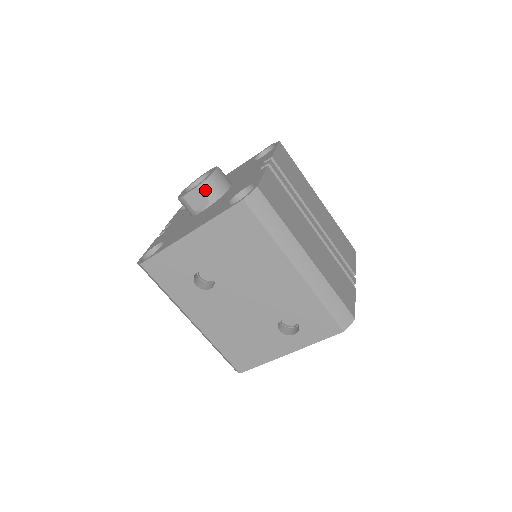
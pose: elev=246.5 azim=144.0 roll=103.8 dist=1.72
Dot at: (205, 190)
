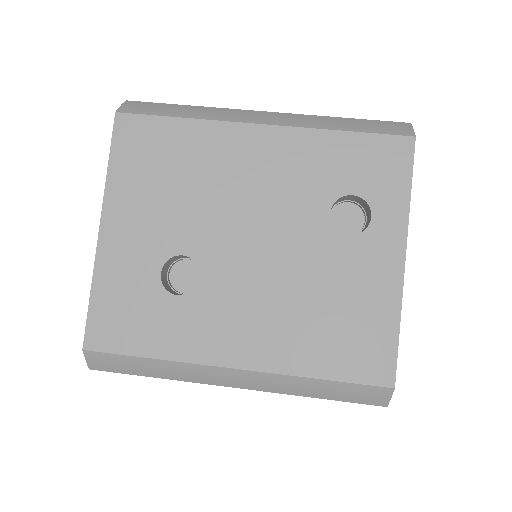
Dot at: occluded
